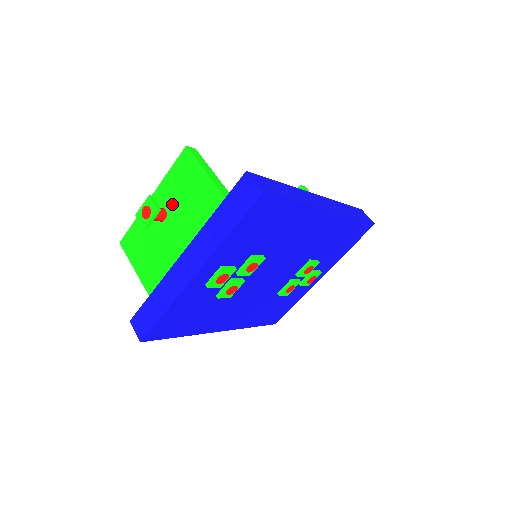
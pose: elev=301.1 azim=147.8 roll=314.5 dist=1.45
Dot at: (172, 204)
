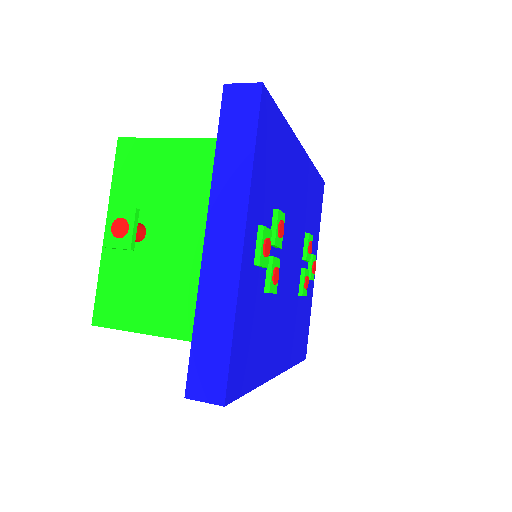
Dot at: (143, 208)
